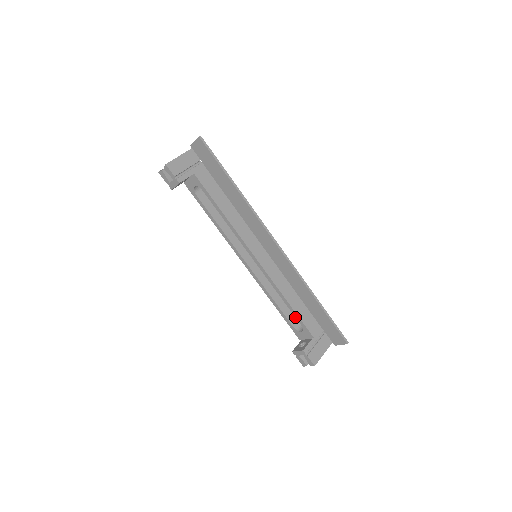
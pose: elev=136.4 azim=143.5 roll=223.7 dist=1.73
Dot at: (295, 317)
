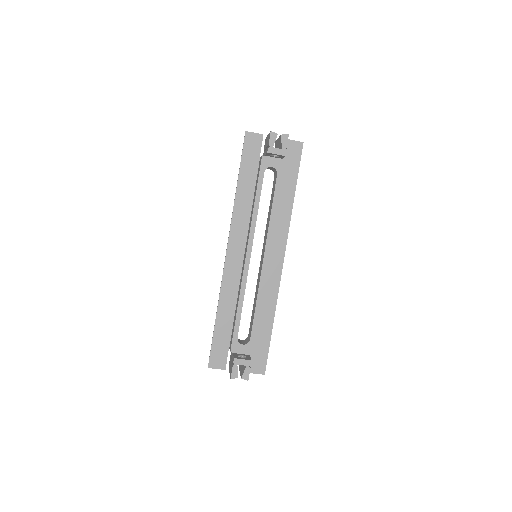
Dot at: (252, 327)
